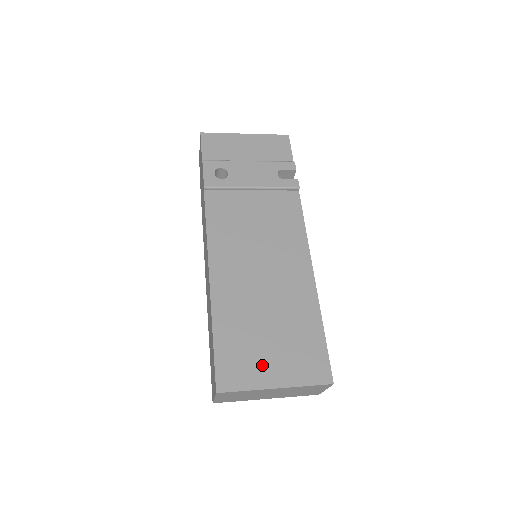
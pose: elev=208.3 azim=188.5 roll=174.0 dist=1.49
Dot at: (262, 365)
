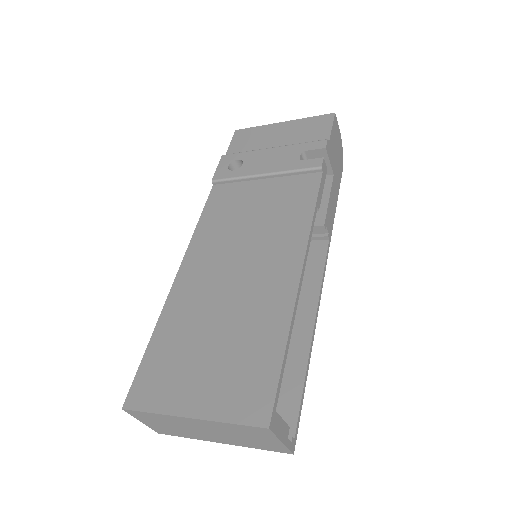
Dot at: (186, 383)
